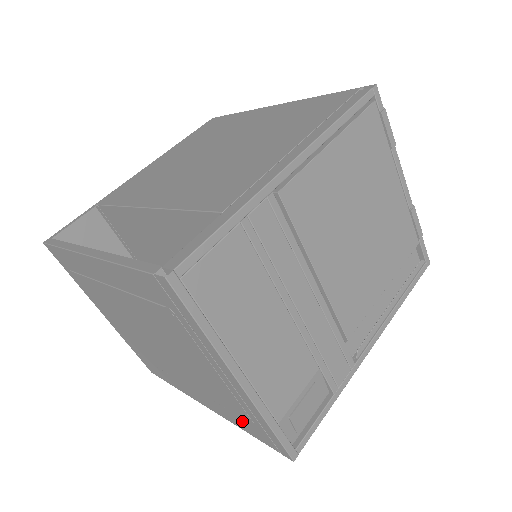
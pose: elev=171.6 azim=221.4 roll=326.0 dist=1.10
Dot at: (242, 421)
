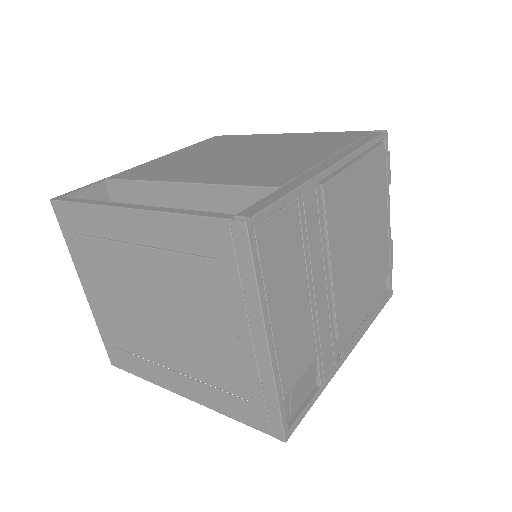
Dot at: (235, 402)
